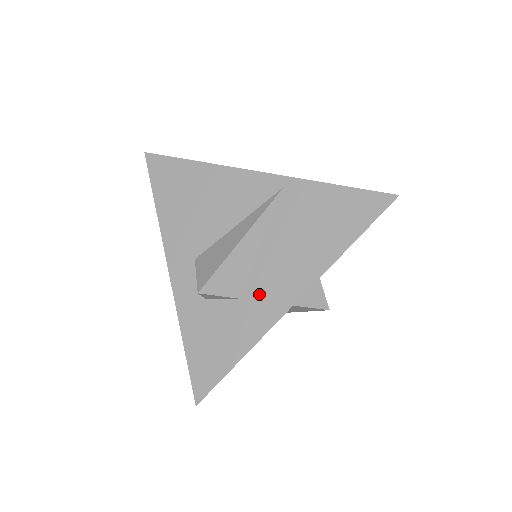
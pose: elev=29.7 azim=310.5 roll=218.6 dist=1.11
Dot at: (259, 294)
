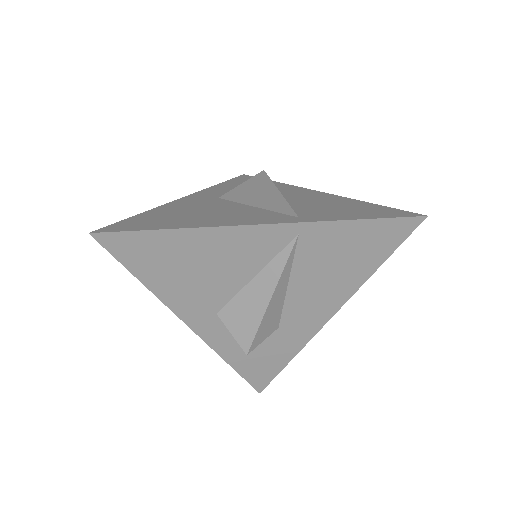
Dot at: (295, 321)
